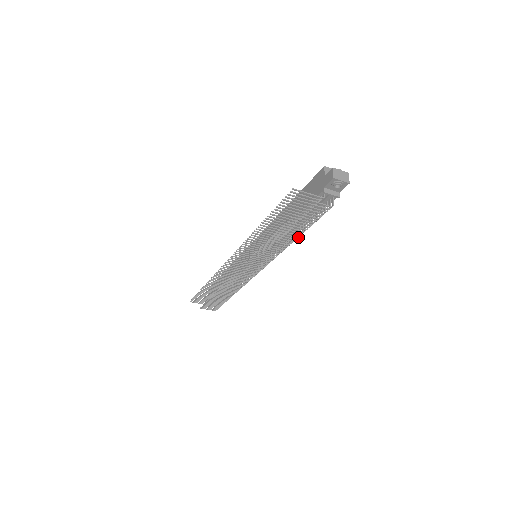
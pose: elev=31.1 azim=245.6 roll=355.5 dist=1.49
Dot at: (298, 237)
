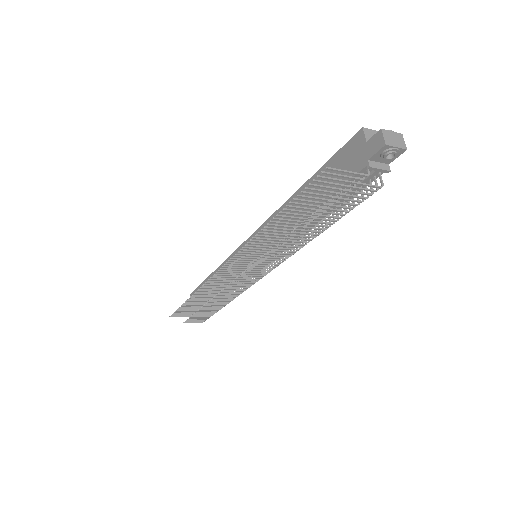
Dot at: (323, 231)
